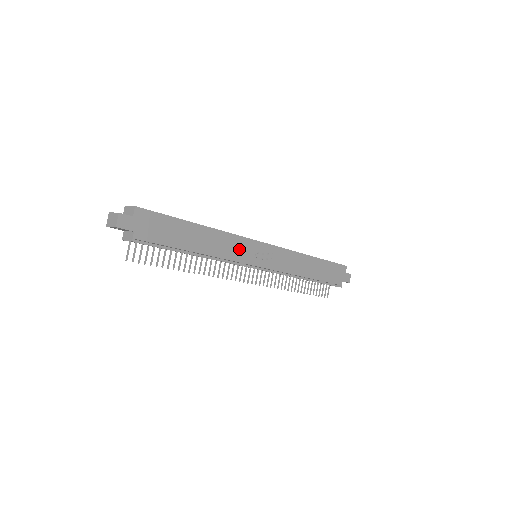
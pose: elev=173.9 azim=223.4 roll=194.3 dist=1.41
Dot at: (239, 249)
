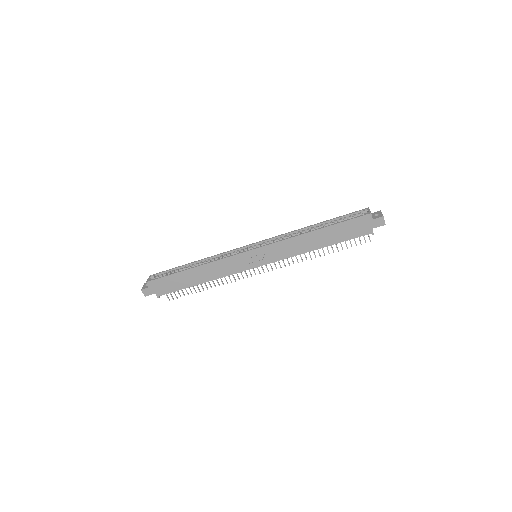
Dot at: (231, 266)
